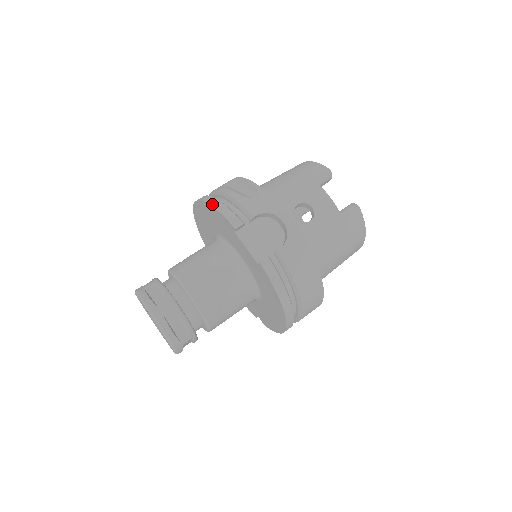
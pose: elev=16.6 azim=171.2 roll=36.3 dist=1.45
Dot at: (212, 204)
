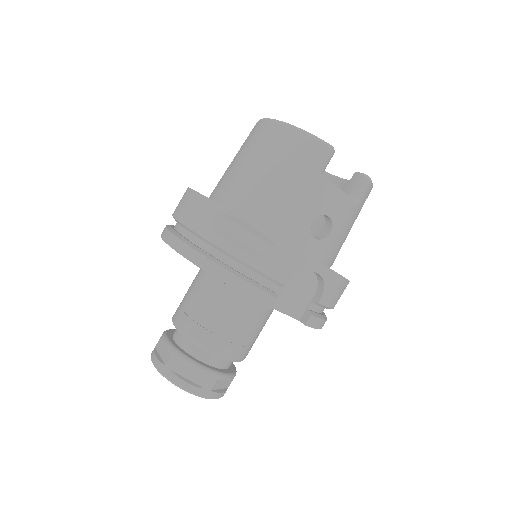
Dot at: (224, 280)
